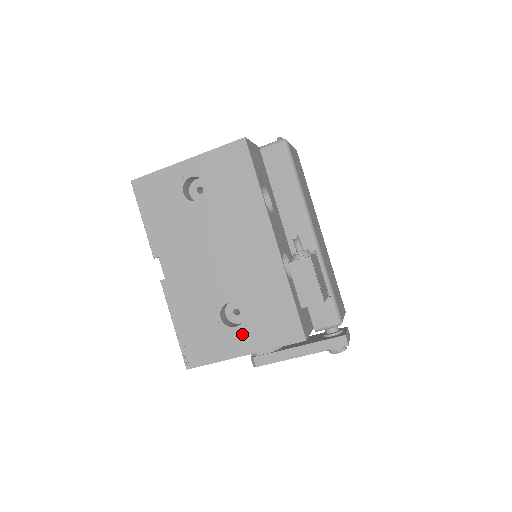
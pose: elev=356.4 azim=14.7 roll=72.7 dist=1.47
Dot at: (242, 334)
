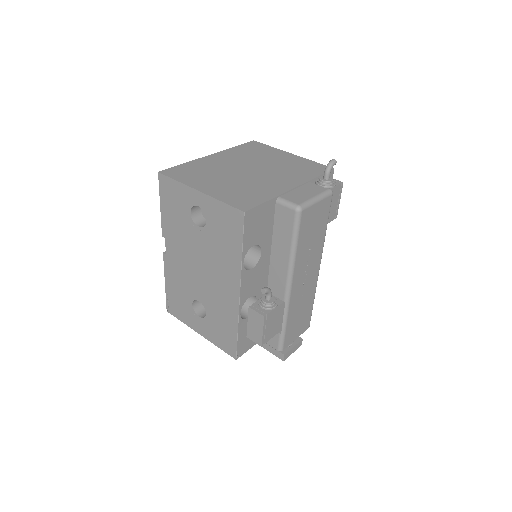
Dot at: (202, 323)
